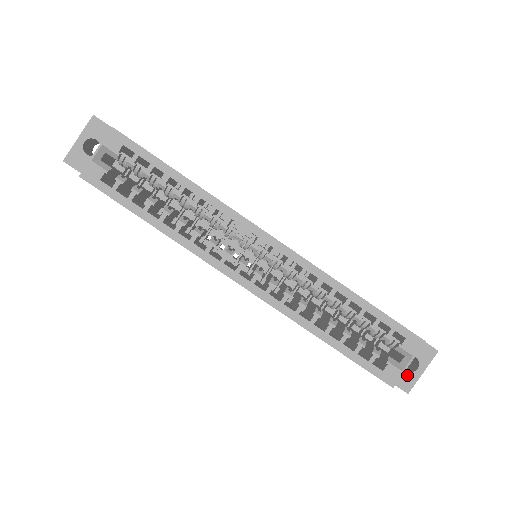
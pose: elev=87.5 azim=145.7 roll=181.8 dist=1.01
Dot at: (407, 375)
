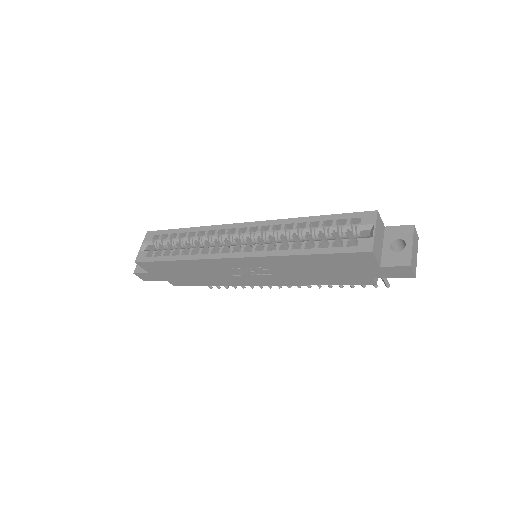
Dot at: (400, 254)
